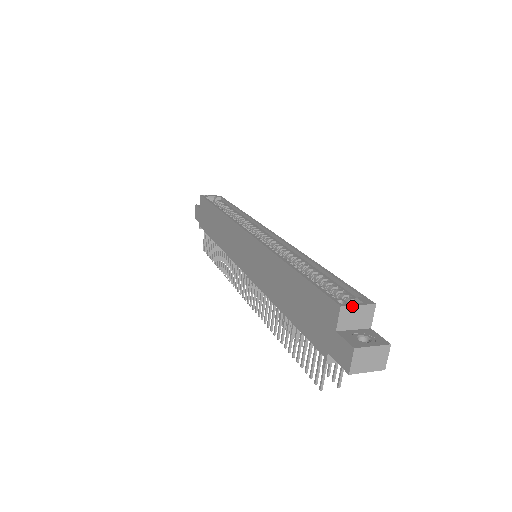
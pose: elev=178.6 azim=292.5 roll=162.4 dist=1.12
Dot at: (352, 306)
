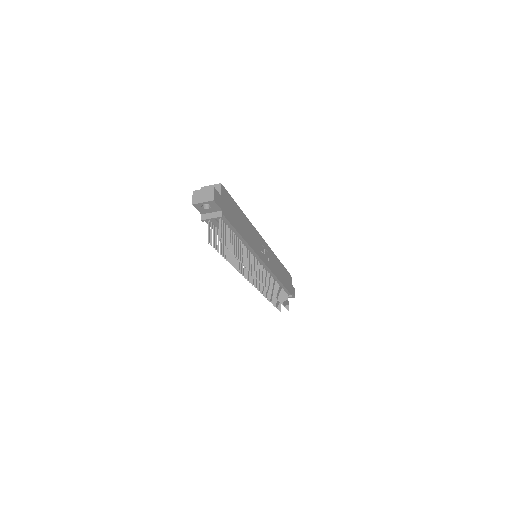
Dot at: (207, 186)
